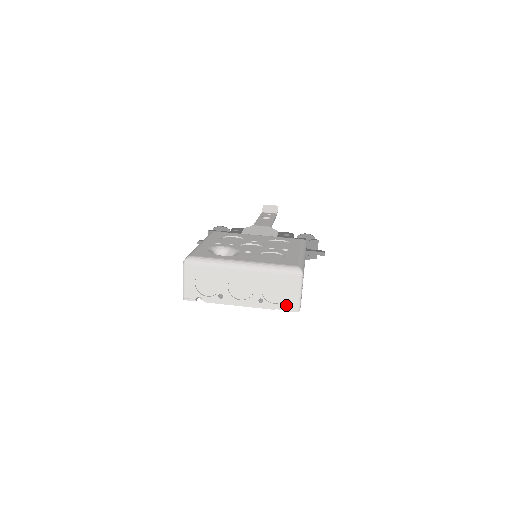
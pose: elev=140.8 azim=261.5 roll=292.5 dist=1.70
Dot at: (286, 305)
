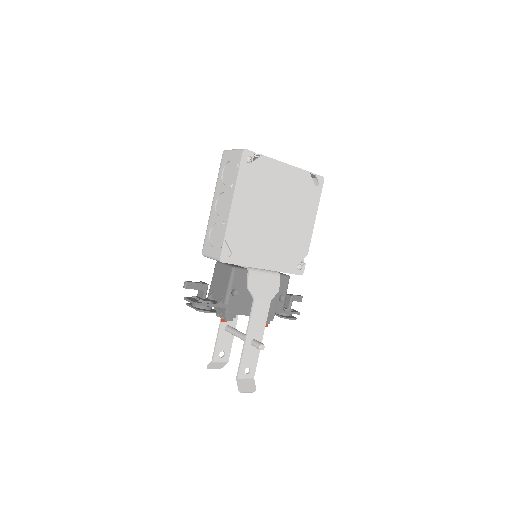
Dot at: occluded
